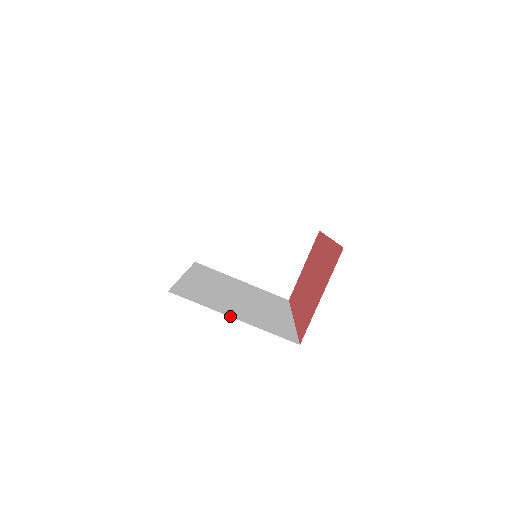
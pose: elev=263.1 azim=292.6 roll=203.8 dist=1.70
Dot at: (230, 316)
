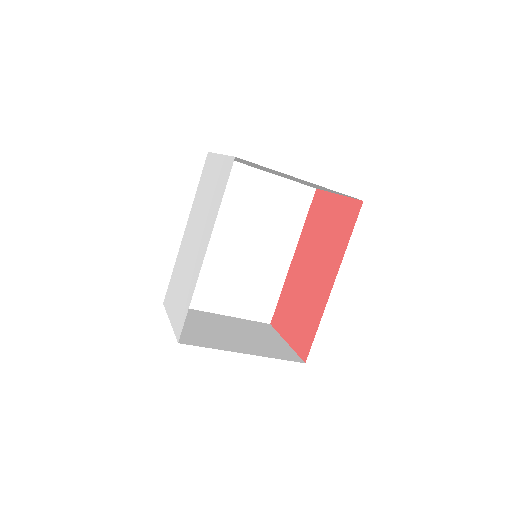
Dot at: (216, 313)
